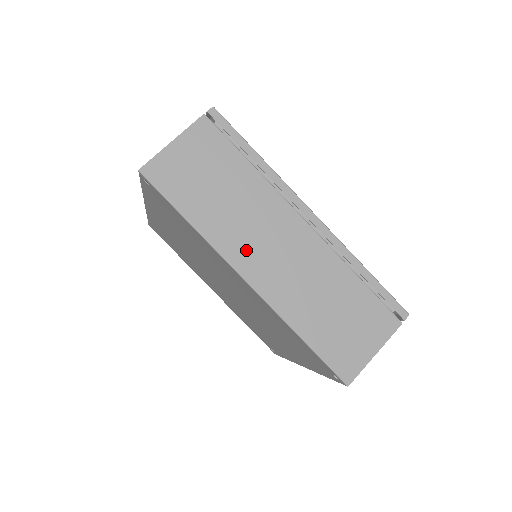
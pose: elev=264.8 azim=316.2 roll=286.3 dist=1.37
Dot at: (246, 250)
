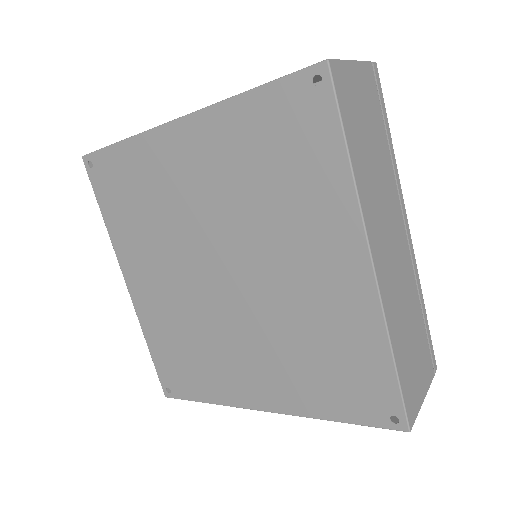
Dot at: (377, 228)
